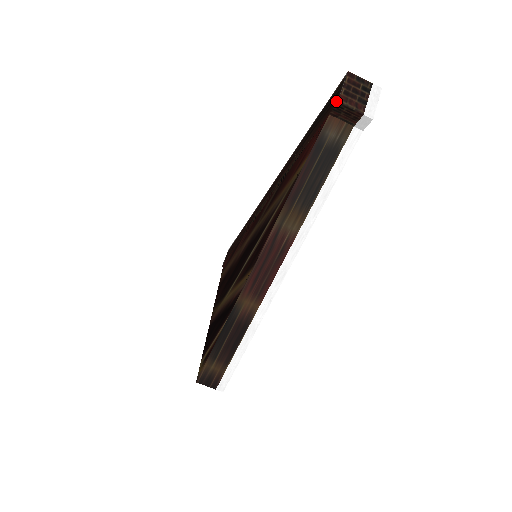
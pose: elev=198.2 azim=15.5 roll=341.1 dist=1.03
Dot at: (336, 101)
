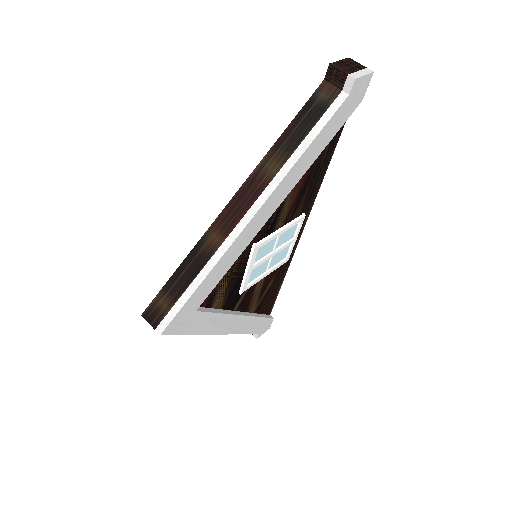
Dot at: (330, 67)
